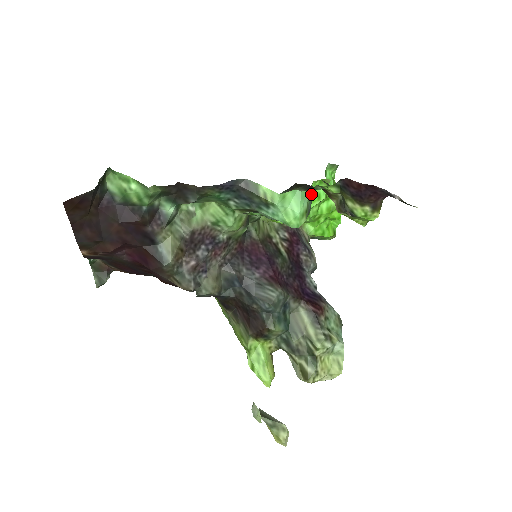
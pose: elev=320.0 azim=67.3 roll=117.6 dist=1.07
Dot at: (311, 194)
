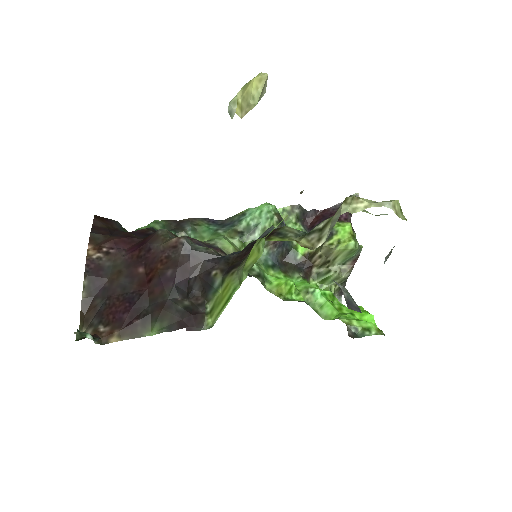
Dot at: occluded
